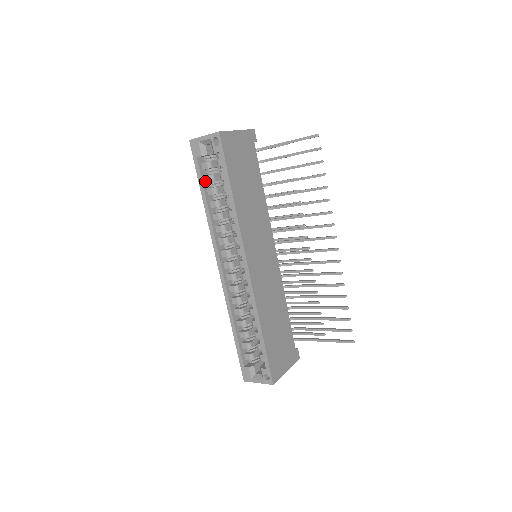
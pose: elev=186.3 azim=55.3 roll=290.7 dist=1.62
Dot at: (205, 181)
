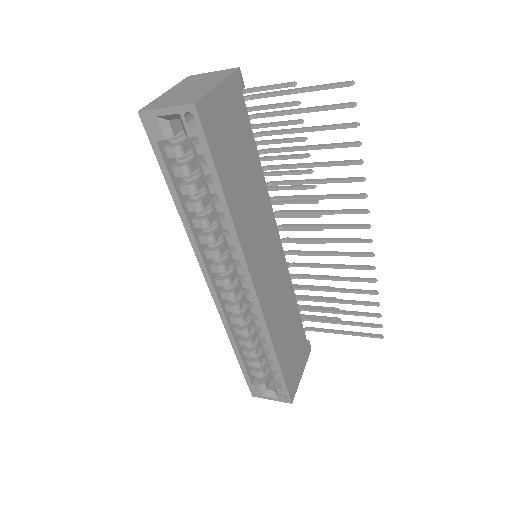
Dot at: (174, 174)
